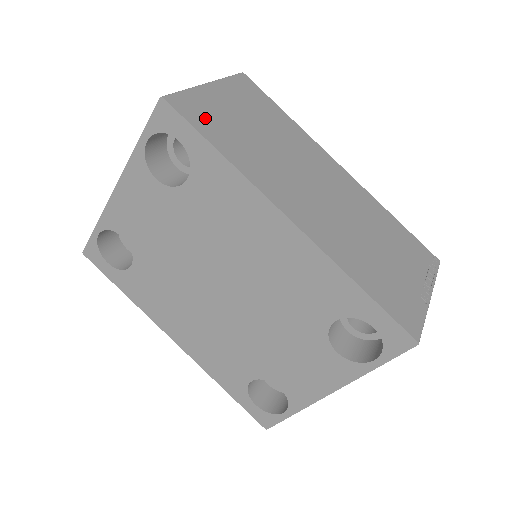
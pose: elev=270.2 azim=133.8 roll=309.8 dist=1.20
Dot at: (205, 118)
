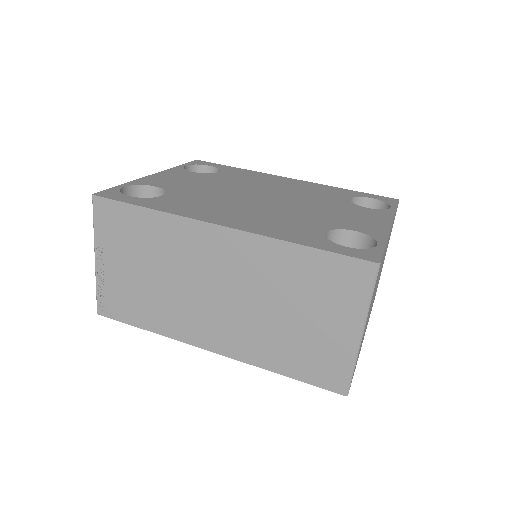
Dot at: occluded
